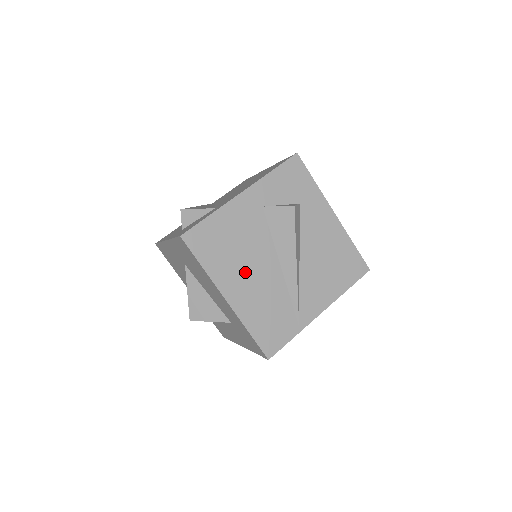
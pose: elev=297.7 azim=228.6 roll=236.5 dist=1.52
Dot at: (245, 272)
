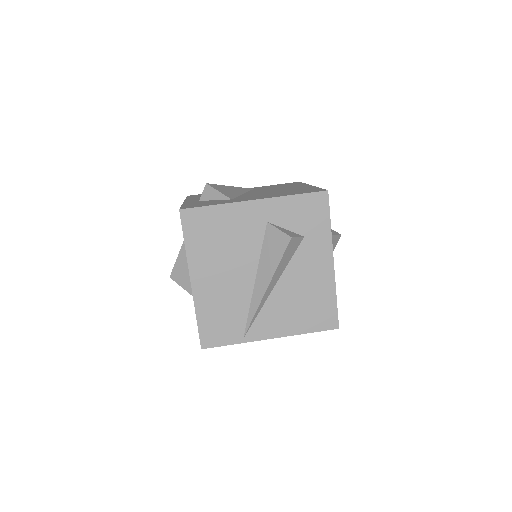
Dot at: (220, 268)
